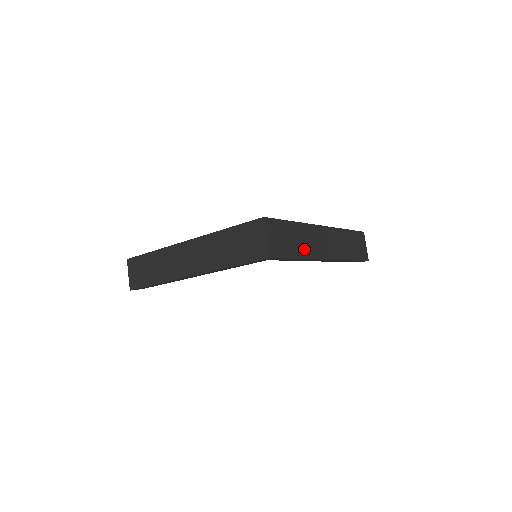
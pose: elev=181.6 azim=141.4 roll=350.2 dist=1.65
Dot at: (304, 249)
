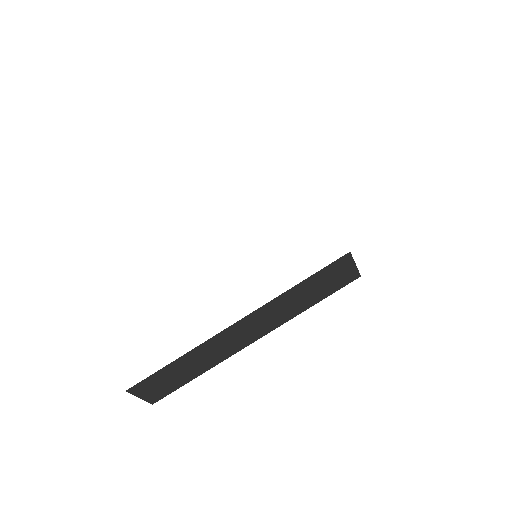
Dot at: occluded
